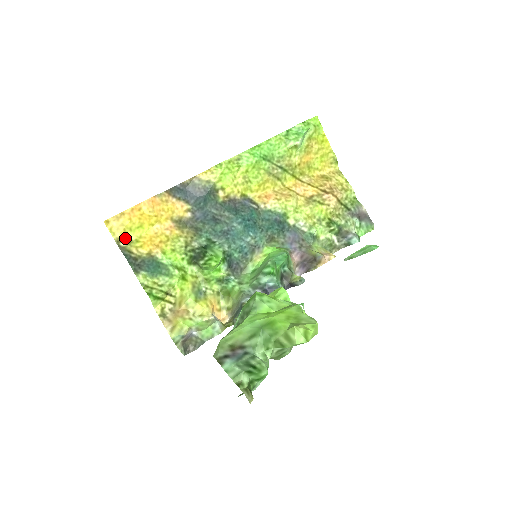
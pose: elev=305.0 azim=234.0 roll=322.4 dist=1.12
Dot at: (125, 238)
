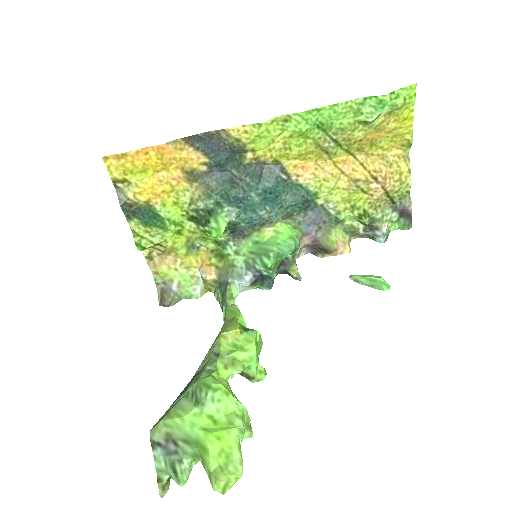
Dot at: (124, 179)
